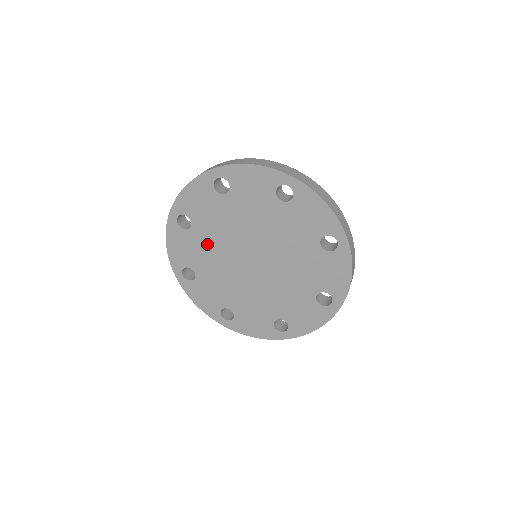
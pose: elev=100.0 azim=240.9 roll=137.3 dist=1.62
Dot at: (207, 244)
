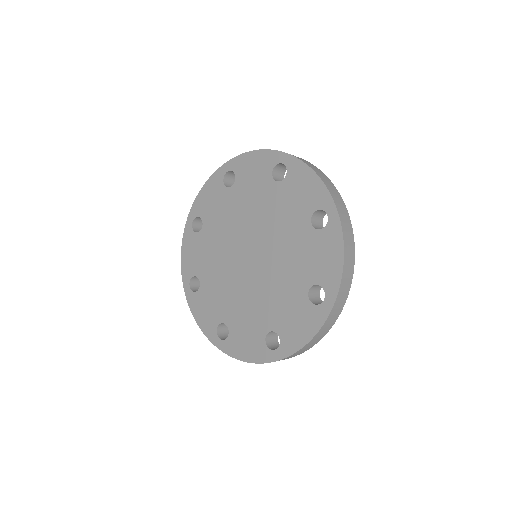
Dot at: (213, 245)
